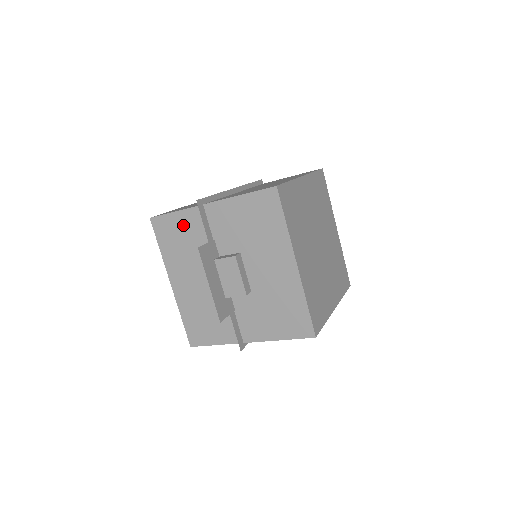
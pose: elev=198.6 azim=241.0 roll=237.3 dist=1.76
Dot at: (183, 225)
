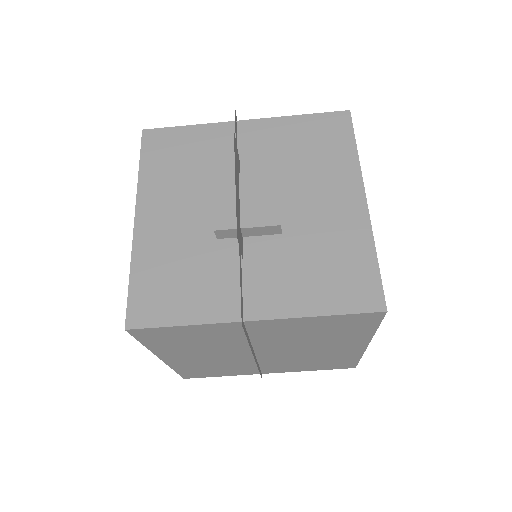
Dot at: (194, 141)
